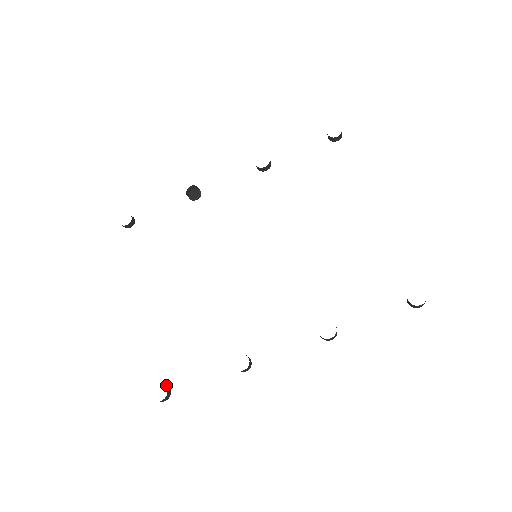
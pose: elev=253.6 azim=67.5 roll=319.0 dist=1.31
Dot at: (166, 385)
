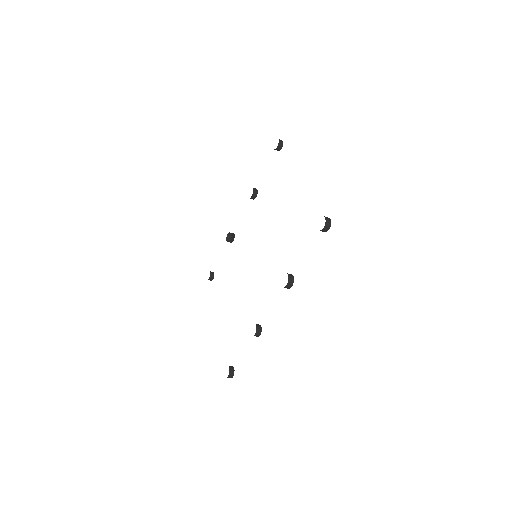
Dot at: (230, 366)
